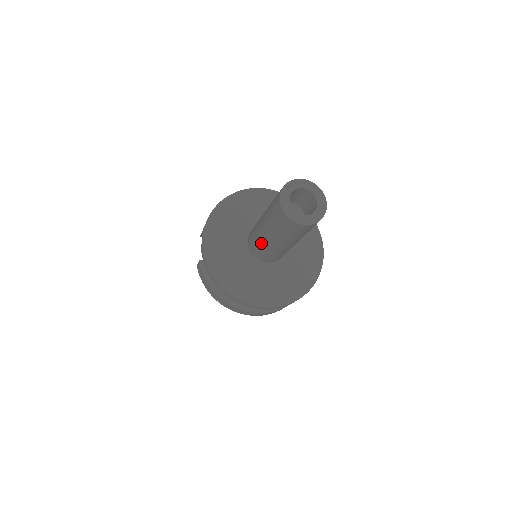
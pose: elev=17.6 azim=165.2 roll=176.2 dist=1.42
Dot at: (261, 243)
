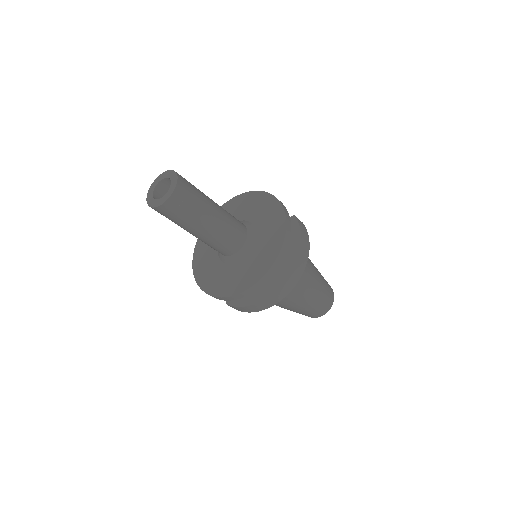
Dot at: (209, 241)
